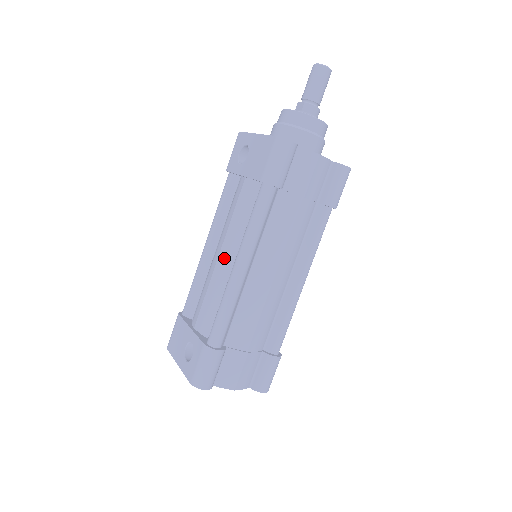
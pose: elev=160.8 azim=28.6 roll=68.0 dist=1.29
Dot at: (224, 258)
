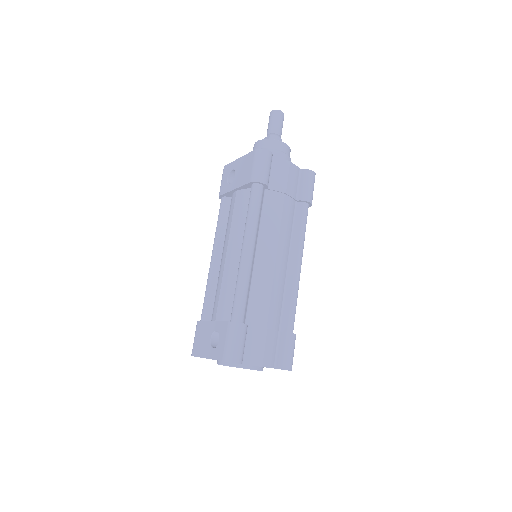
Dot at: (231, 253)
